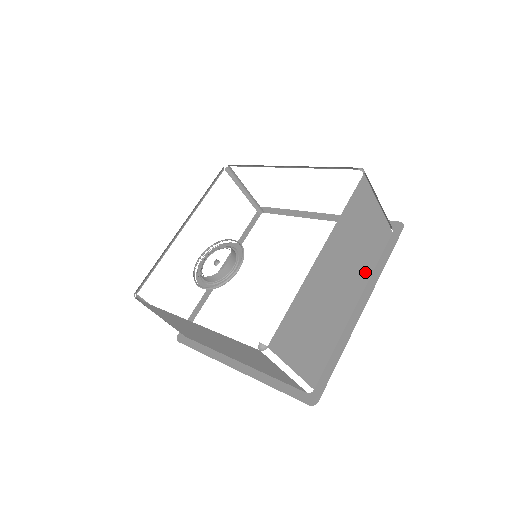
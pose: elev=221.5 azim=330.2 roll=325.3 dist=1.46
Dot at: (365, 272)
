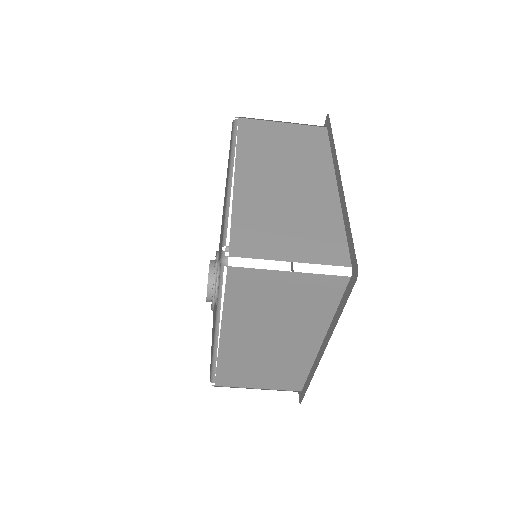
Dot at: (320, 162)
